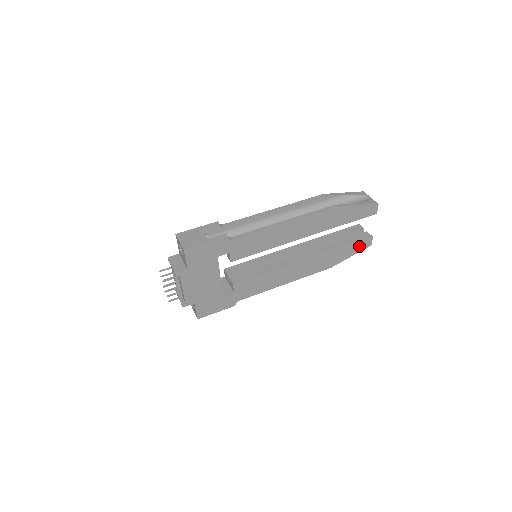
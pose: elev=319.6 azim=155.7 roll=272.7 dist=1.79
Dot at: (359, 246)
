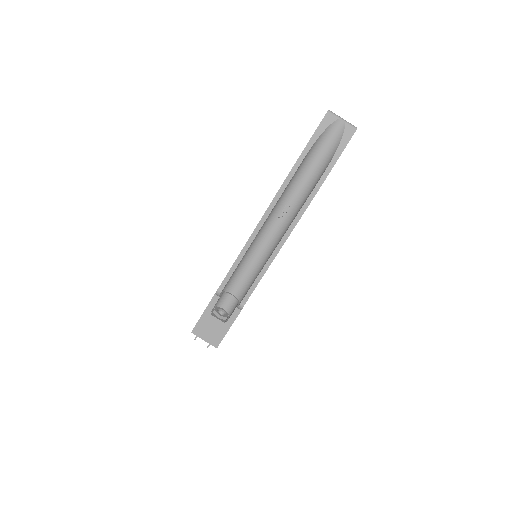
Dot at: occluded
